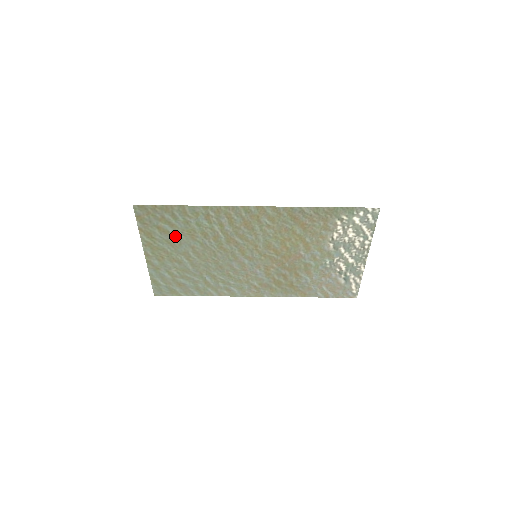
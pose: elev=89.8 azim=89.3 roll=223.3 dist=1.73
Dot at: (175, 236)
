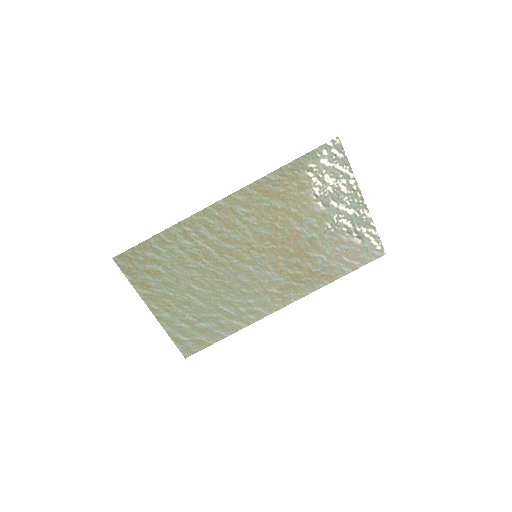
Dot at: (168, 274)
